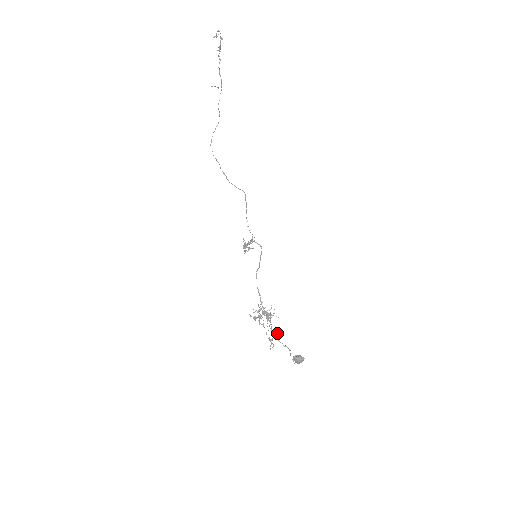
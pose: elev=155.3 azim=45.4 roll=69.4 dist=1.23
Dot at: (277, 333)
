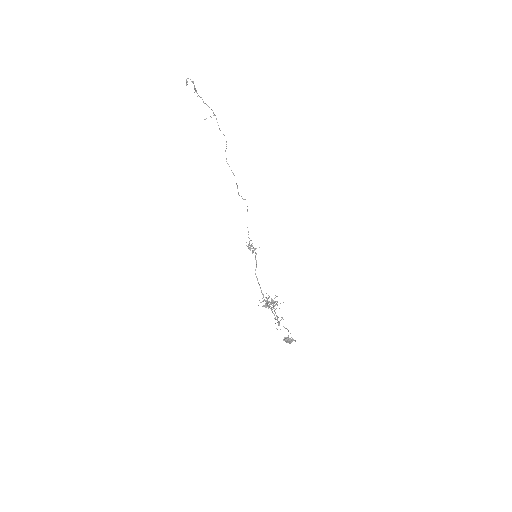
Dot at: (281, 317)
